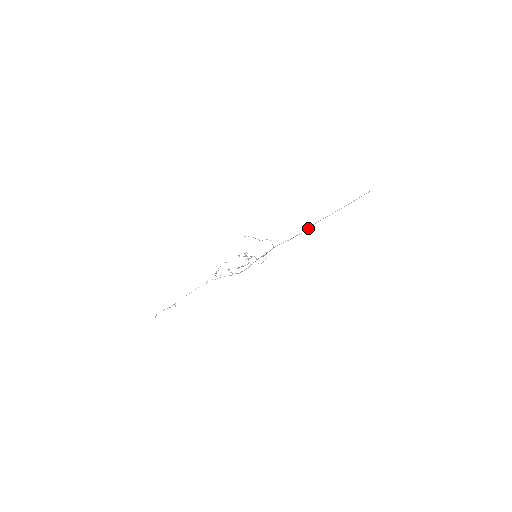
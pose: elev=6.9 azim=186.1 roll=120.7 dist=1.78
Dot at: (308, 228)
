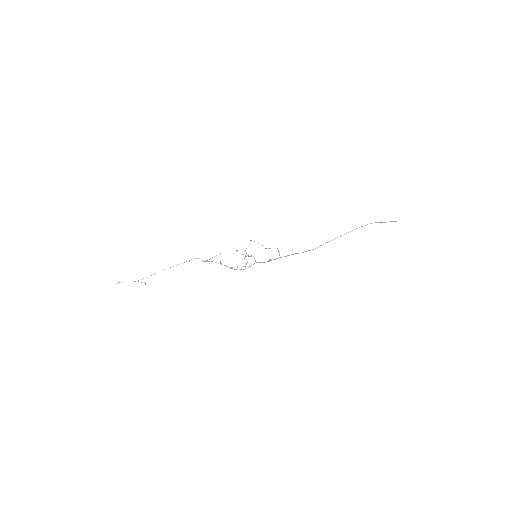
Dot at: (323, 244)
